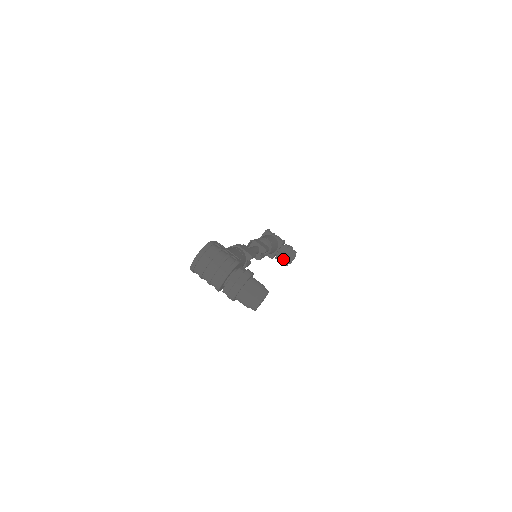
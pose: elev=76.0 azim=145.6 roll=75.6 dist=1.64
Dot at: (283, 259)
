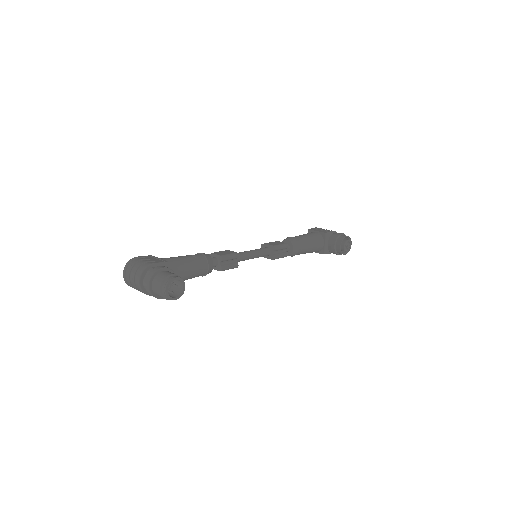
Dot at: (334, 249)
